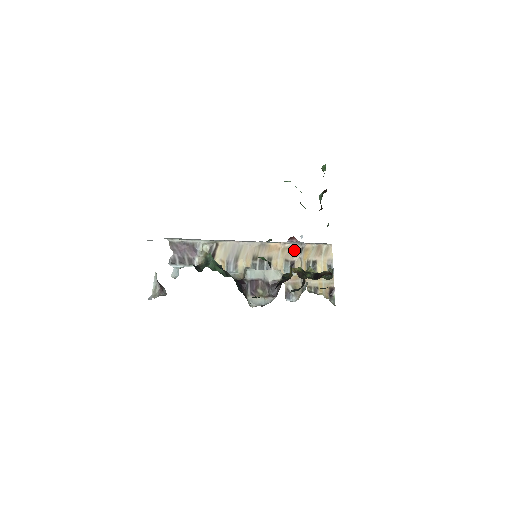
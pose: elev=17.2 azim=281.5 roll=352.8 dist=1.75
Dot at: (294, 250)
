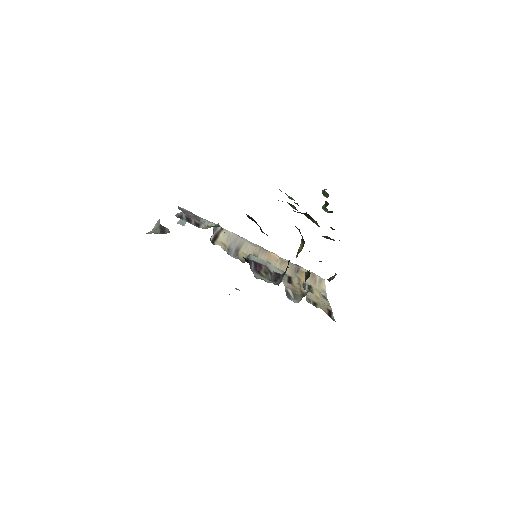
Dot at: (291, 267)
